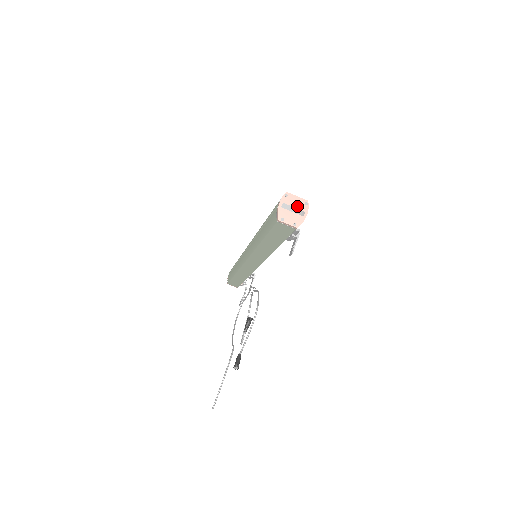
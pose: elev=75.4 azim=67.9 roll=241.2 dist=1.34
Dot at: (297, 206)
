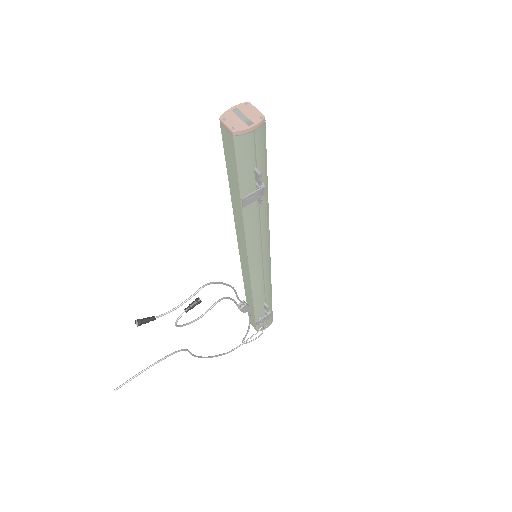
Dot at: (249, 116)
